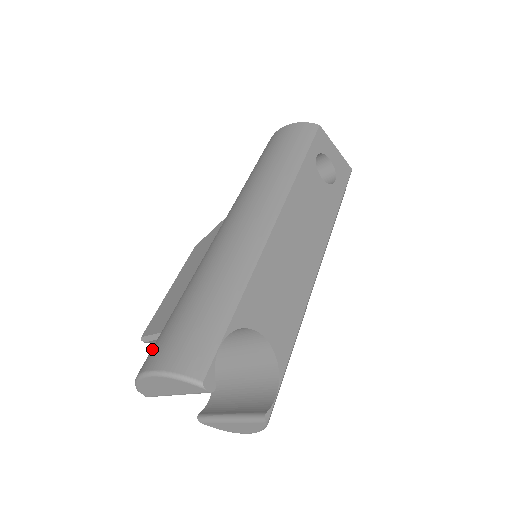
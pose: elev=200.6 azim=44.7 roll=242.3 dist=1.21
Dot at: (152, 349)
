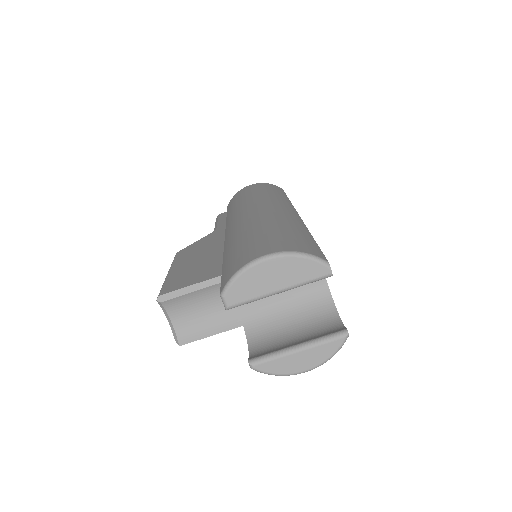
Dot at: (244, 255)
